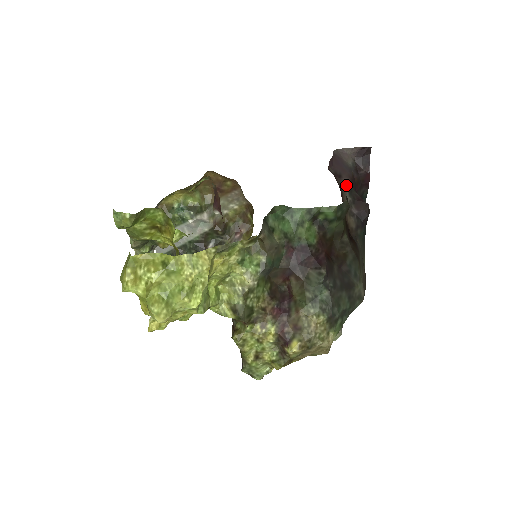
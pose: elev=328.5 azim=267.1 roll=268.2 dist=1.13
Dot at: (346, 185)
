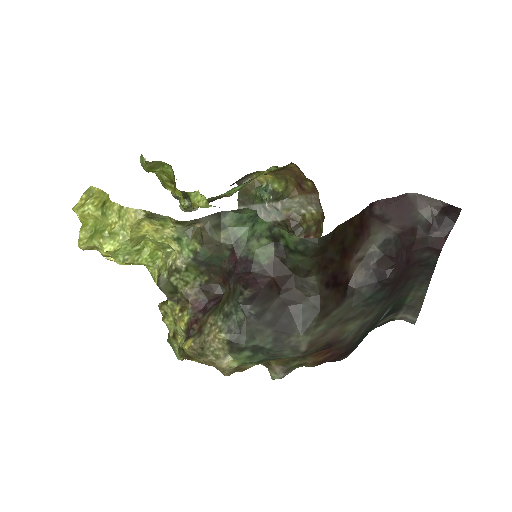
Dot at: (385, 233)
